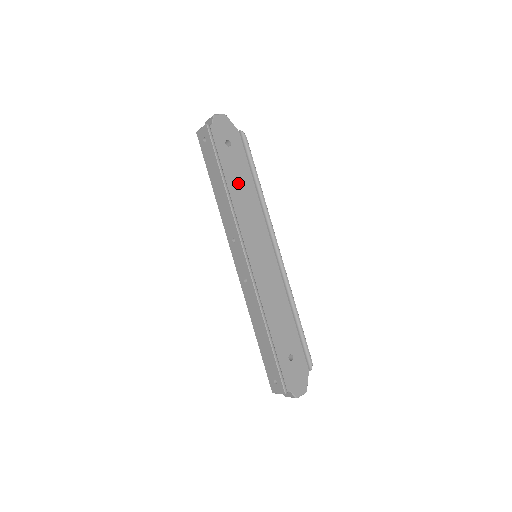
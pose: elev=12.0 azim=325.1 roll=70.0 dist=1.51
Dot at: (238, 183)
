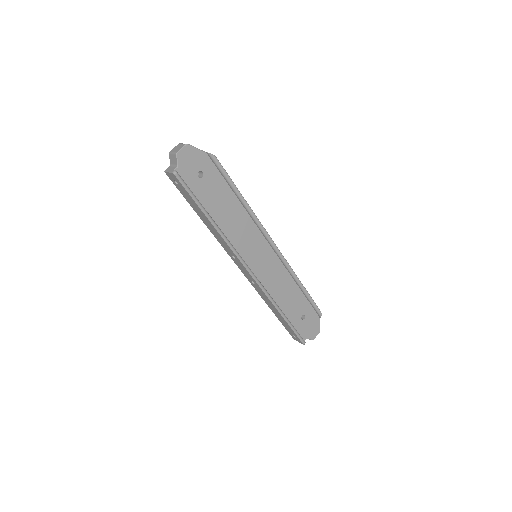
Dot at: (222, 208)
